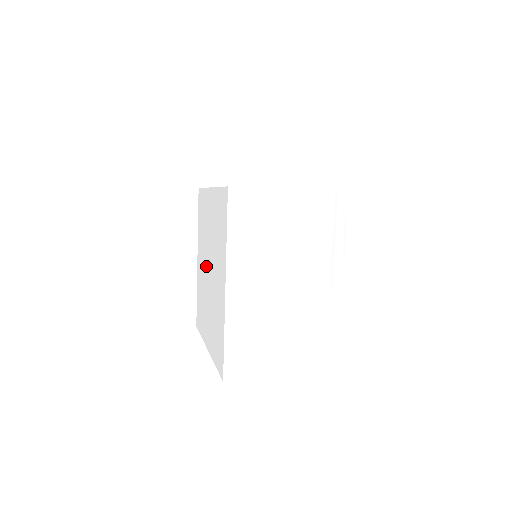
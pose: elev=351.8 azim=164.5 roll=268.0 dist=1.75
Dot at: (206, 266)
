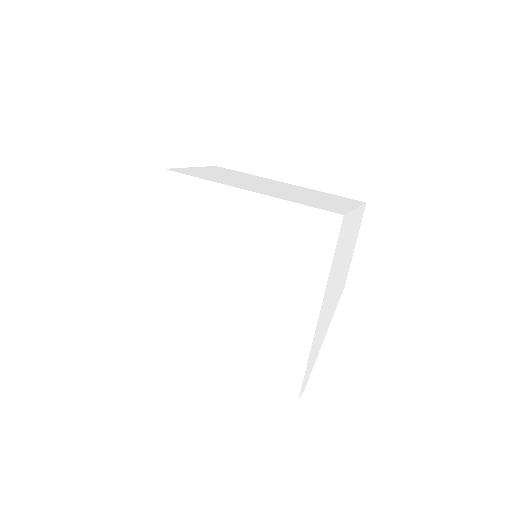
Dot at: (215, 276)
